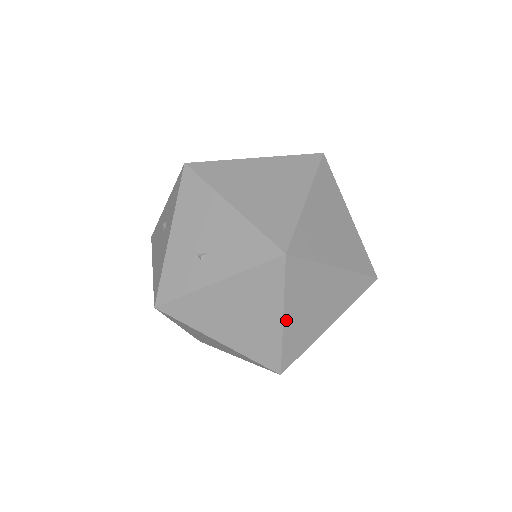
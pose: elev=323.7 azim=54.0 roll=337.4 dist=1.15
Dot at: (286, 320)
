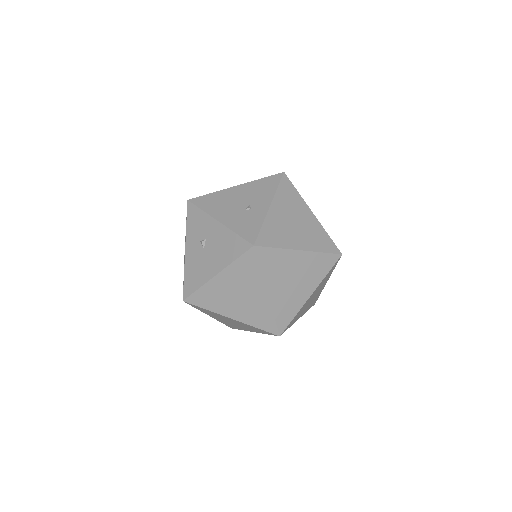
Dot at: occluded
